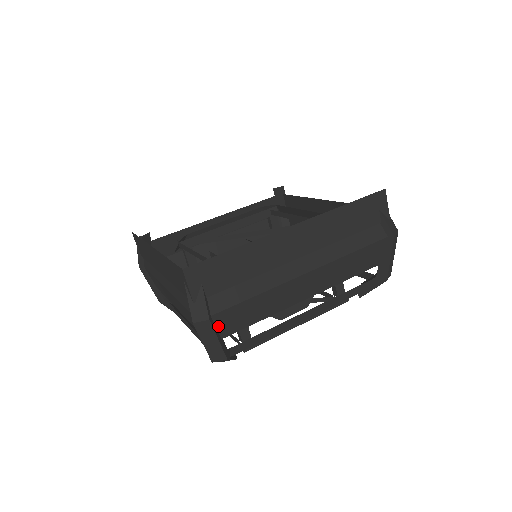
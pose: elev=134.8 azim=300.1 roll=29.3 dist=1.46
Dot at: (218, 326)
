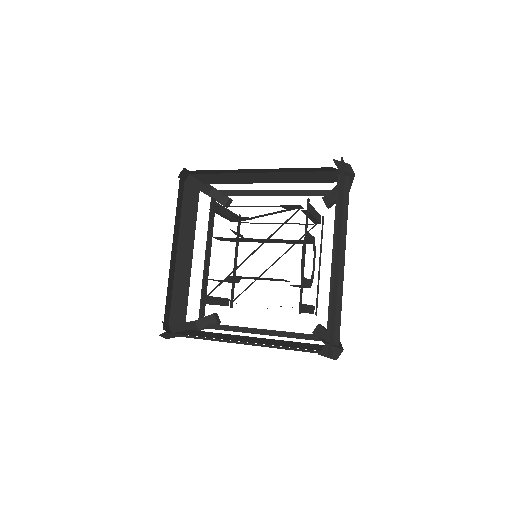
Dot at: occluded
